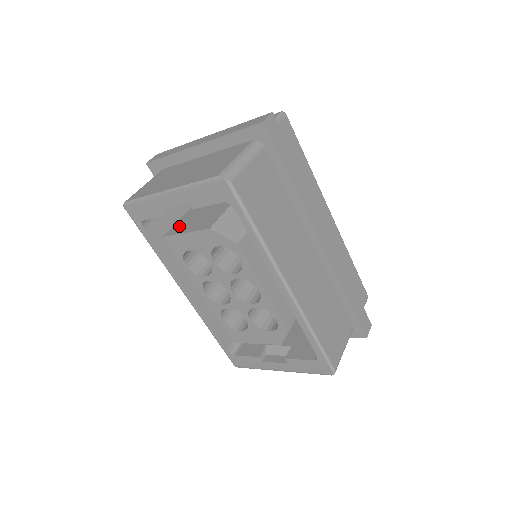
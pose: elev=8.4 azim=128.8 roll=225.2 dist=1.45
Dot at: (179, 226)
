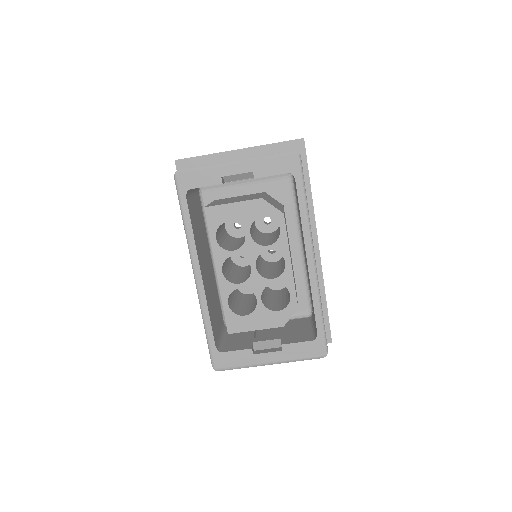
Dot at: occluded
